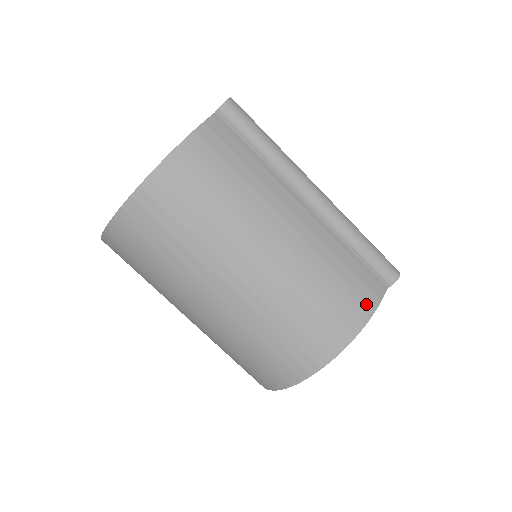
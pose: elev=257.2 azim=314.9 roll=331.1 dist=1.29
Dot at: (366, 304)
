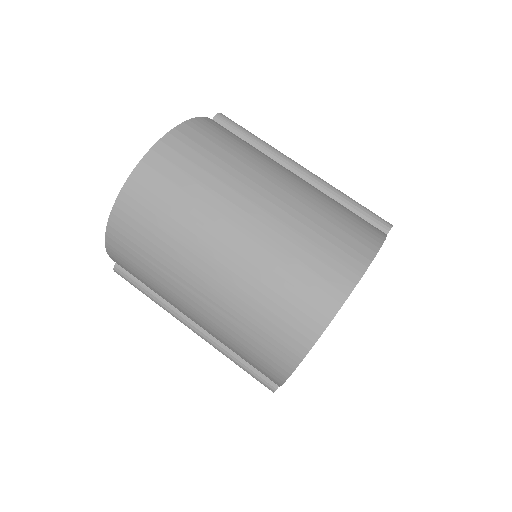
Dot at: (375, 233)
